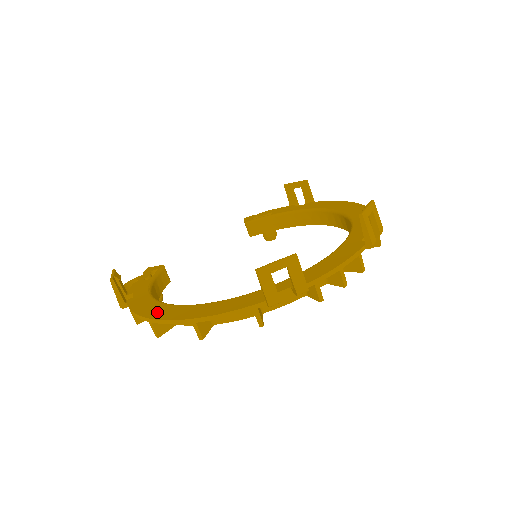
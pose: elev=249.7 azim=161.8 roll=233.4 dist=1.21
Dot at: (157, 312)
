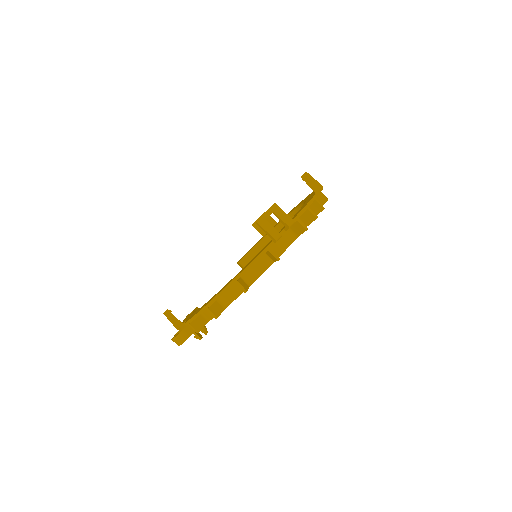
Dot at: (208, 301)
